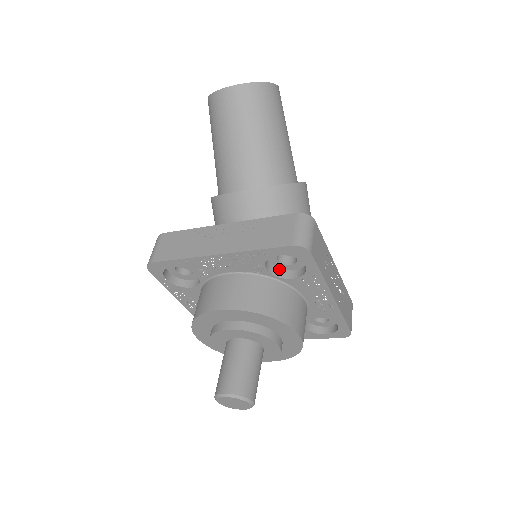
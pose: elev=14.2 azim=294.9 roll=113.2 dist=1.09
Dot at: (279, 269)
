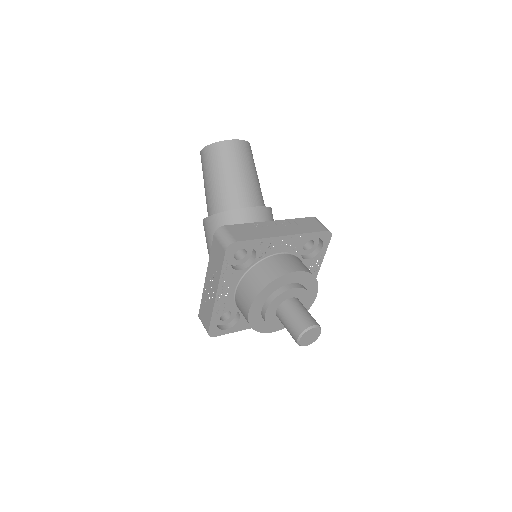
Dot at: occluded
